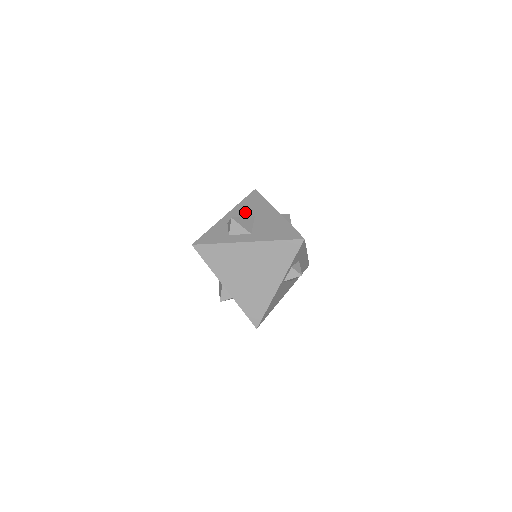
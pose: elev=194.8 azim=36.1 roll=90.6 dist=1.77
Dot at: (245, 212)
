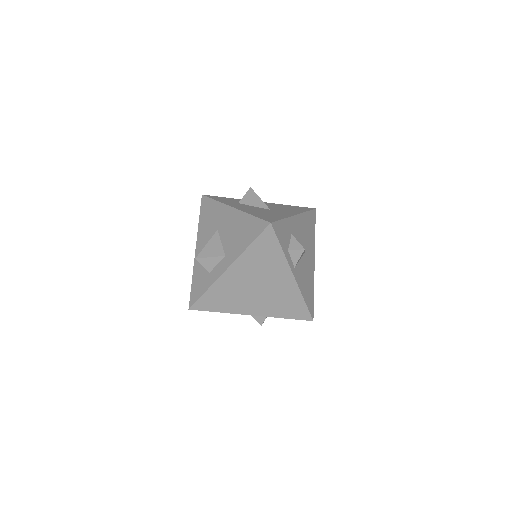
Dot at: (208, 232)
